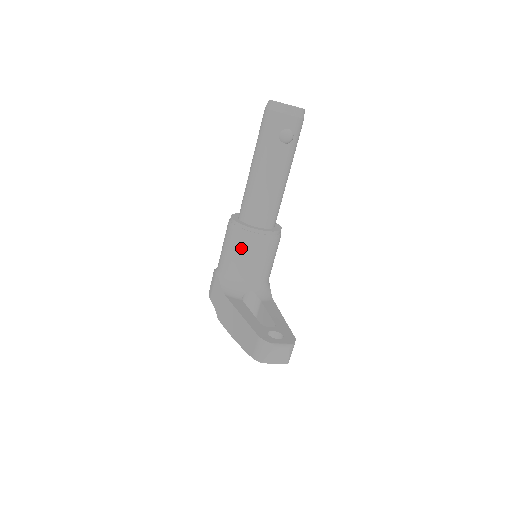
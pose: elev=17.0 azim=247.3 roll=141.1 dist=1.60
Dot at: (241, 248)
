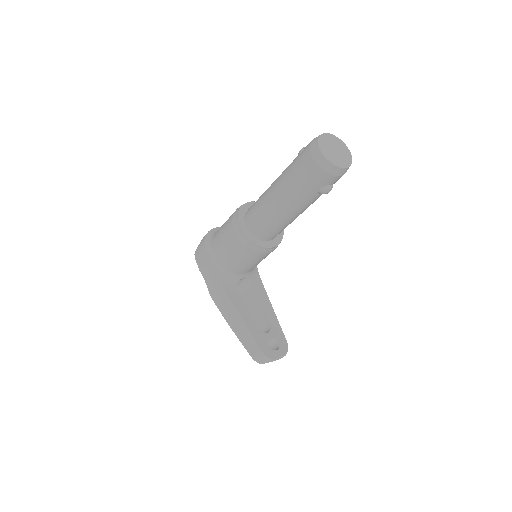
Dot at: (246, 257)
